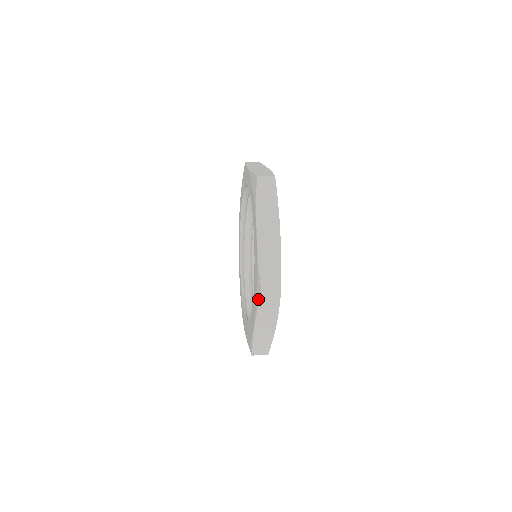
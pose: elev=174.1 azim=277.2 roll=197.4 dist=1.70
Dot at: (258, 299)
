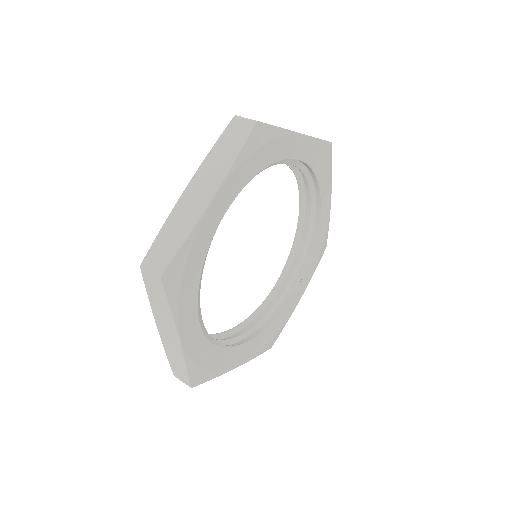
Dot at: occluded
